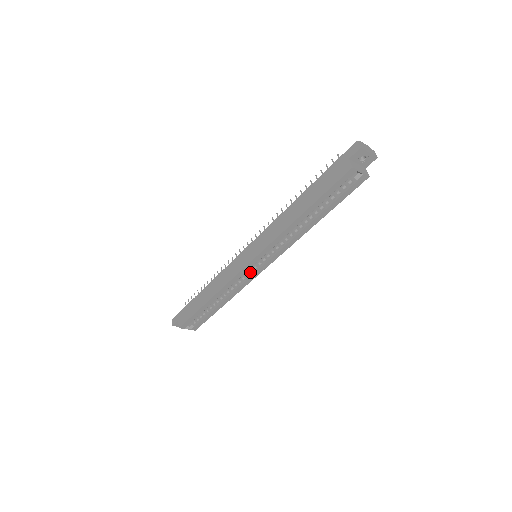
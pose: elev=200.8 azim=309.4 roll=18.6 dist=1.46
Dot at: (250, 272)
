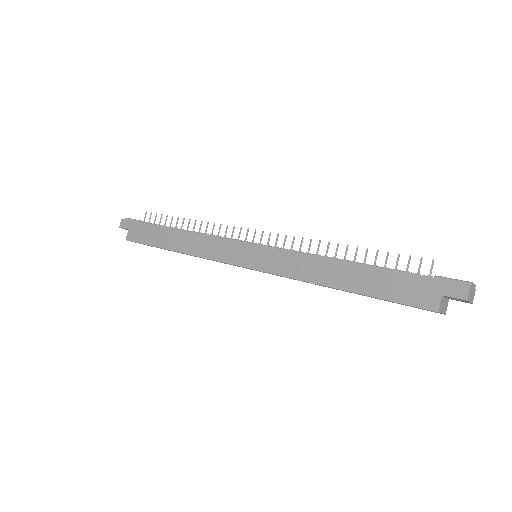
Dot at: occluded
